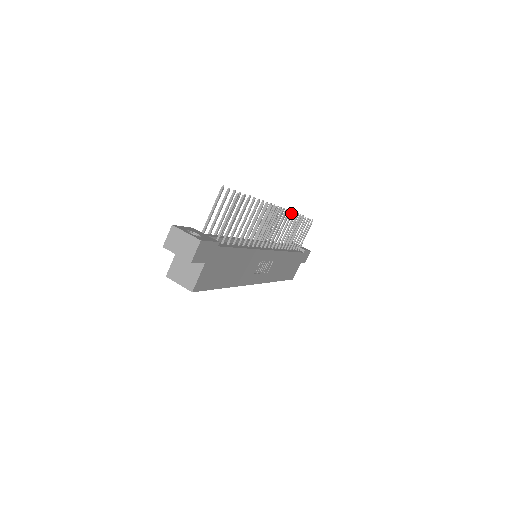
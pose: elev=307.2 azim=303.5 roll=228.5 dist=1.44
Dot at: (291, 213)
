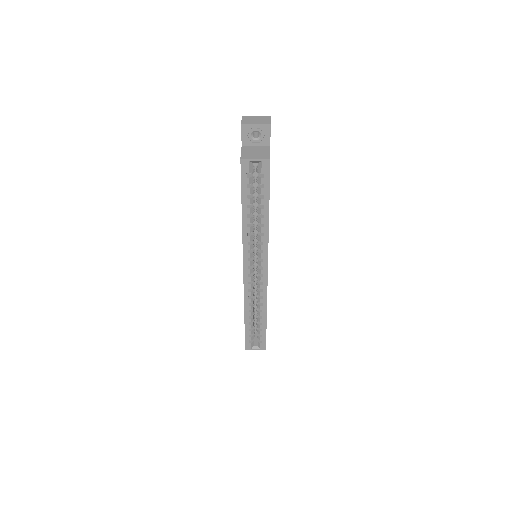
Dot at: occluded
